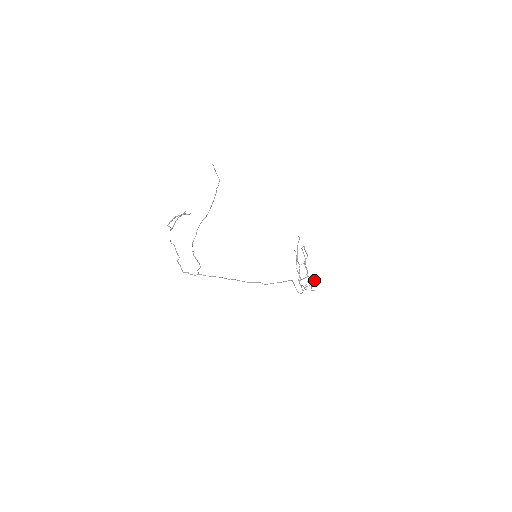
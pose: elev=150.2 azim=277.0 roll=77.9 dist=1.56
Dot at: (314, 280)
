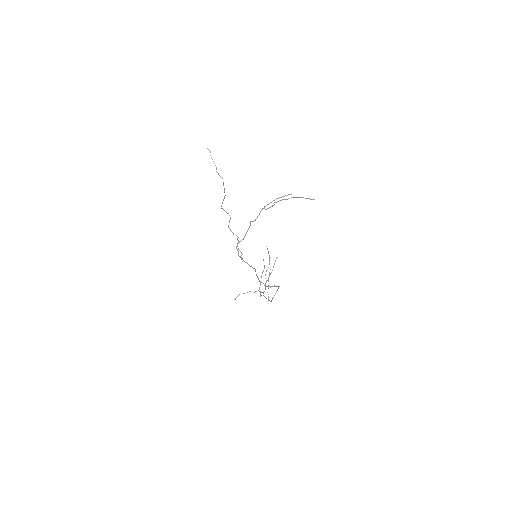
Dot at: occluded
